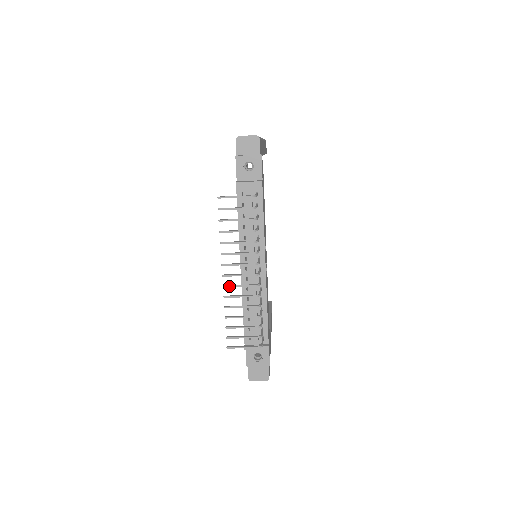
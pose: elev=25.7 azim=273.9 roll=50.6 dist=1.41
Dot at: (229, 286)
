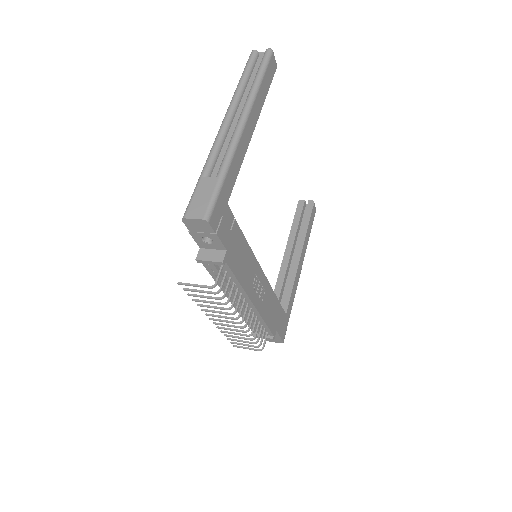
Dot at: occluded
